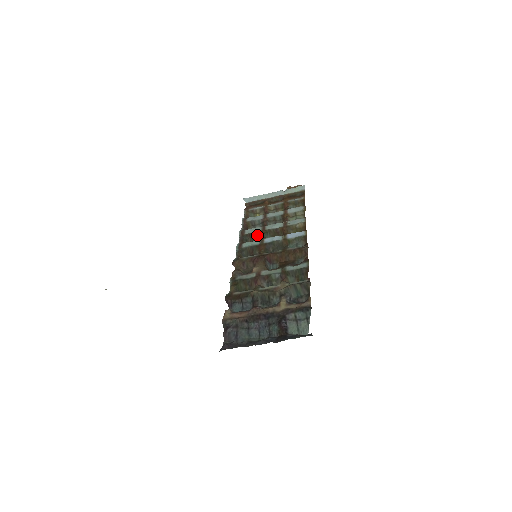
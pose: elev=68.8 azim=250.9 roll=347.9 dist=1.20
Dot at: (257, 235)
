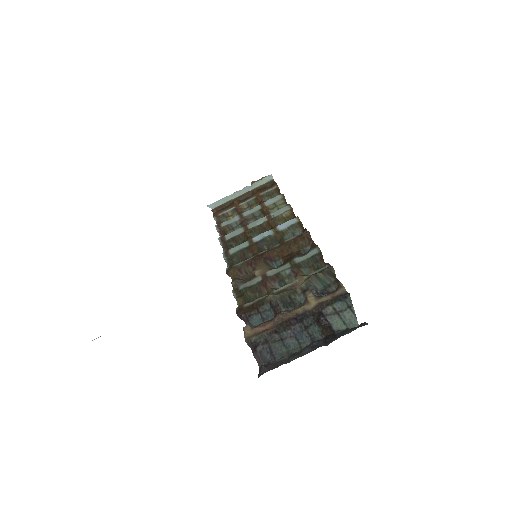
Dot at: (241, 237)
